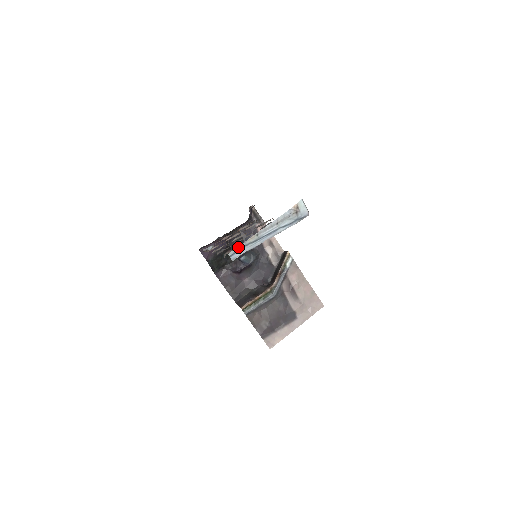
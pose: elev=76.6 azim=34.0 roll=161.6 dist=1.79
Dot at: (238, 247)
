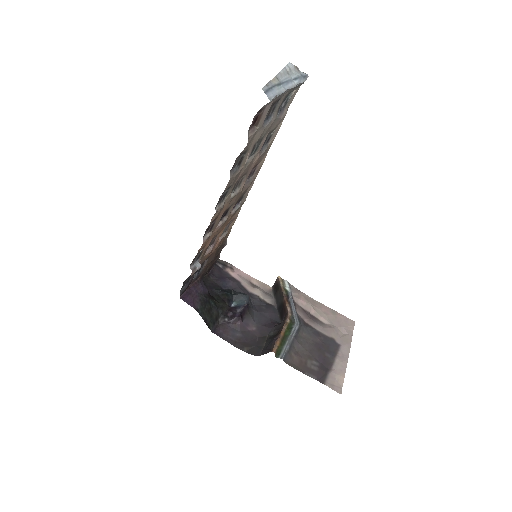
Dot at: (266, 85)
